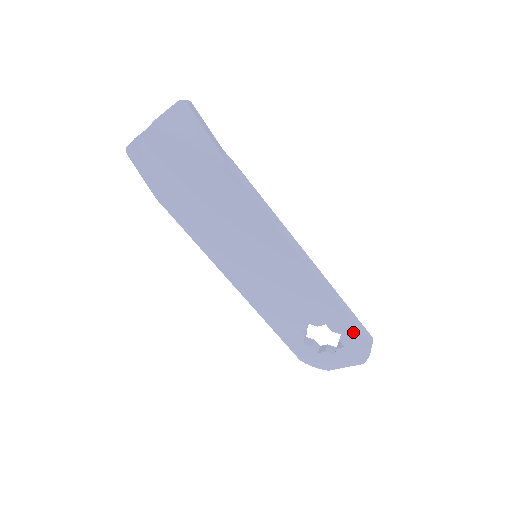
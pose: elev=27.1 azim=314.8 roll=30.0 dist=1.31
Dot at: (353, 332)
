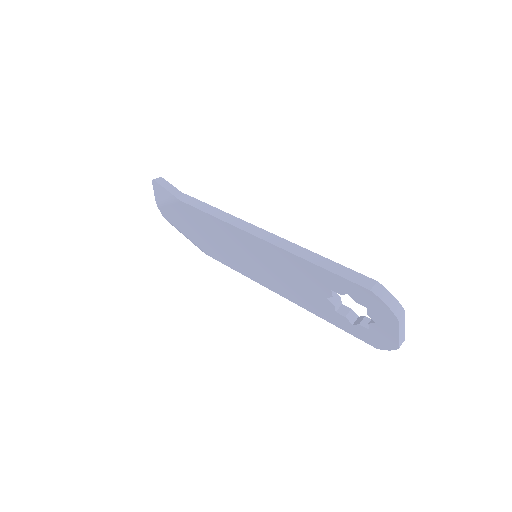
Dot at: (347, 284)
